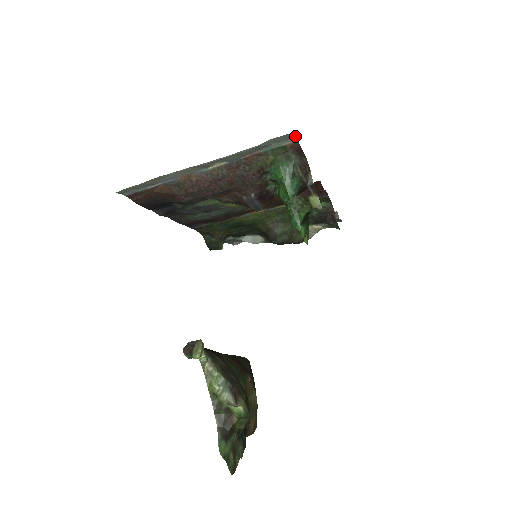
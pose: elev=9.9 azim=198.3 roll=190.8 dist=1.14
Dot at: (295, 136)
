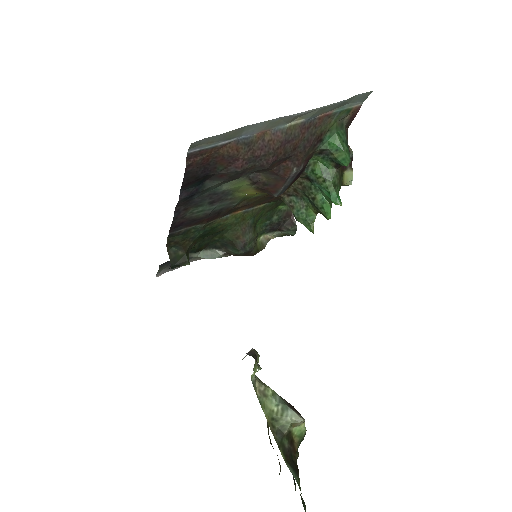
Dot at: (367, 97)
